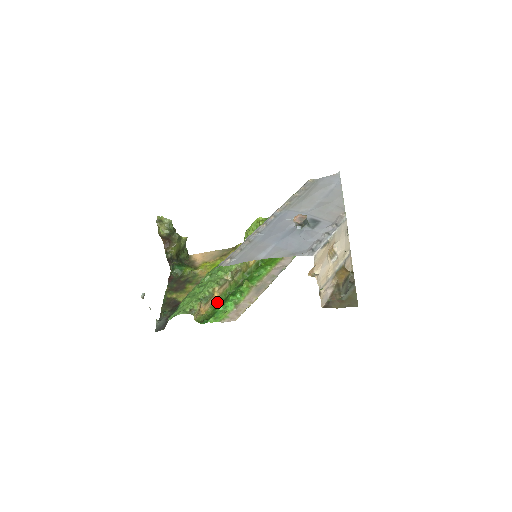
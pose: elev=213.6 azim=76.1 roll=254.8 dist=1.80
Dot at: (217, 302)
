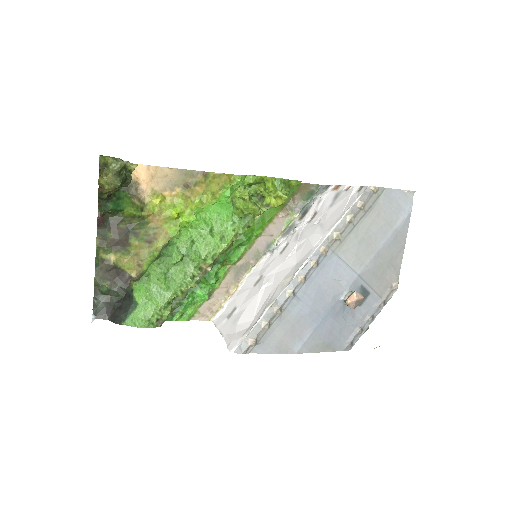
Dot at: occluded
